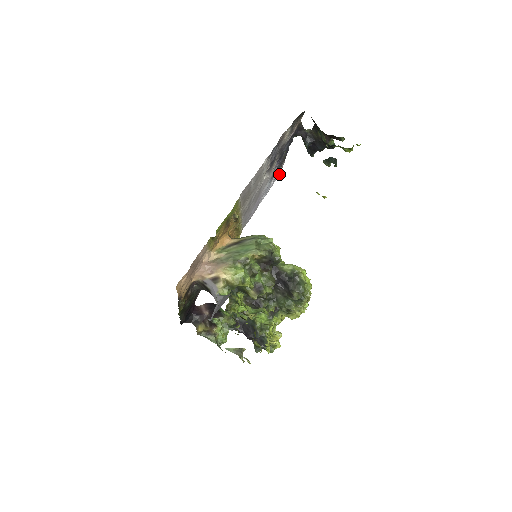
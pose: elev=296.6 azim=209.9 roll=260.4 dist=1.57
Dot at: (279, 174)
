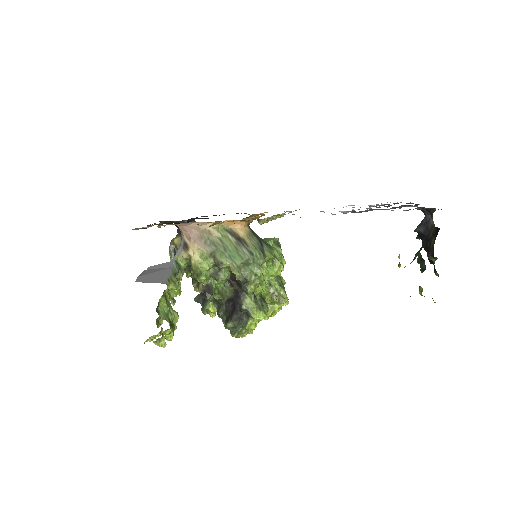
Dot at: occluded
